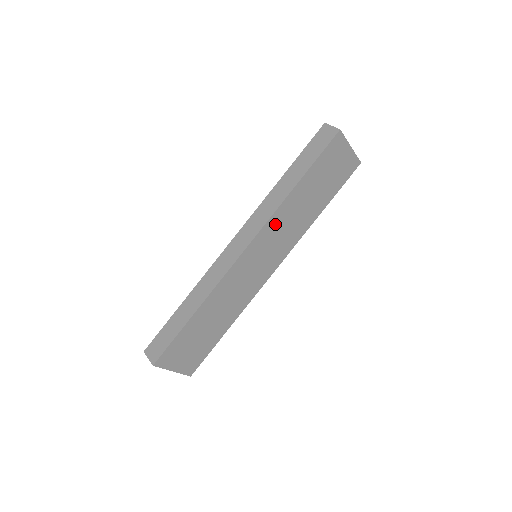
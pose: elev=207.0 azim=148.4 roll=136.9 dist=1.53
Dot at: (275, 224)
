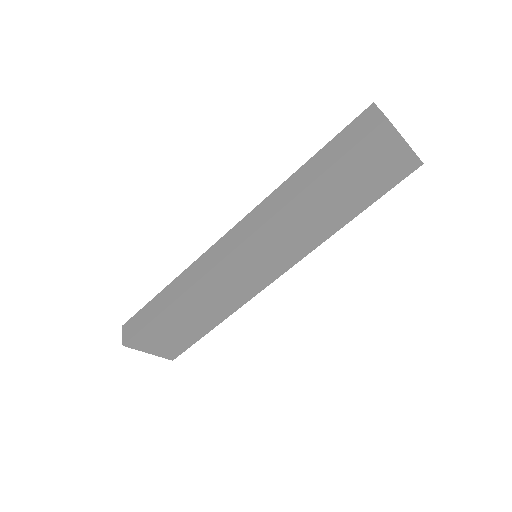
Dot at: (278, 227)
